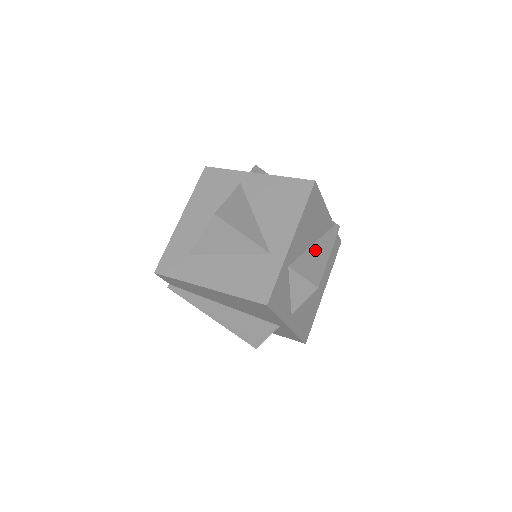
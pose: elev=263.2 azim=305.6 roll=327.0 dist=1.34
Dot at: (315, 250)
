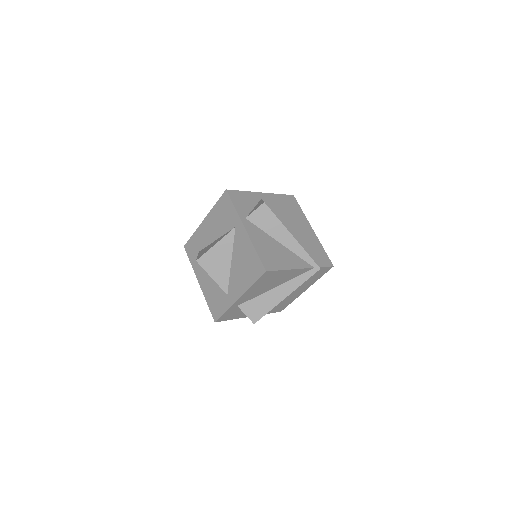
Dot at: (273, 293)
